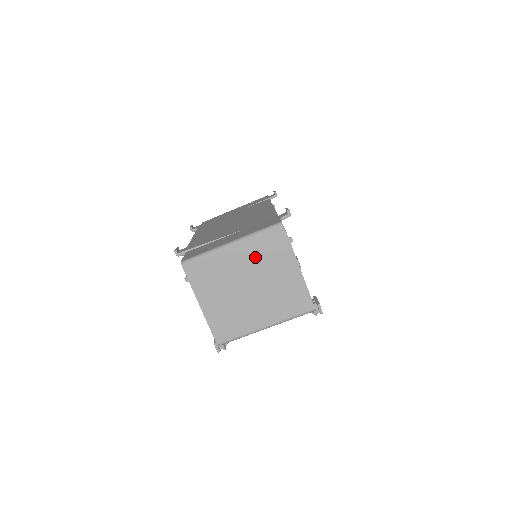
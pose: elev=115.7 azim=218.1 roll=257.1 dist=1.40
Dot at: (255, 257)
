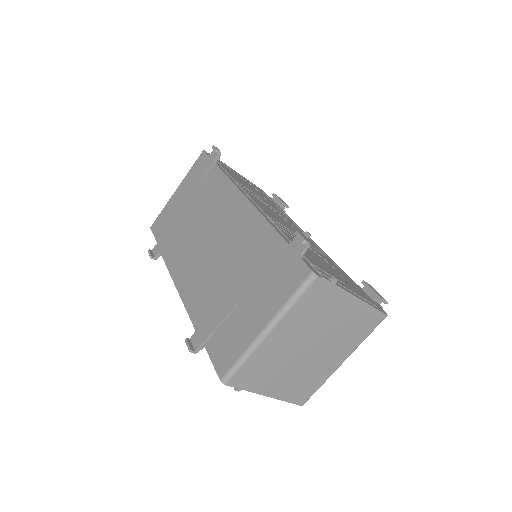
Dot at: (302, 323)
